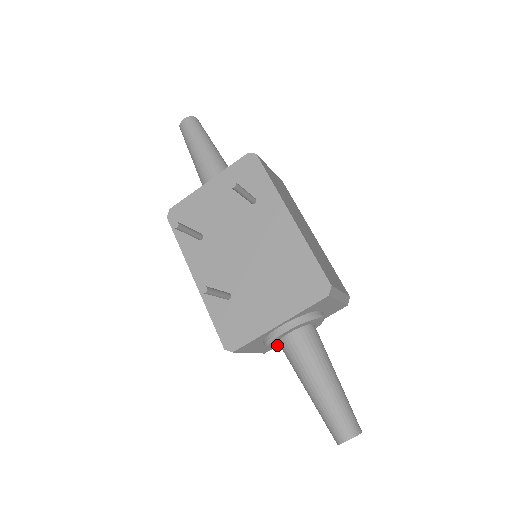
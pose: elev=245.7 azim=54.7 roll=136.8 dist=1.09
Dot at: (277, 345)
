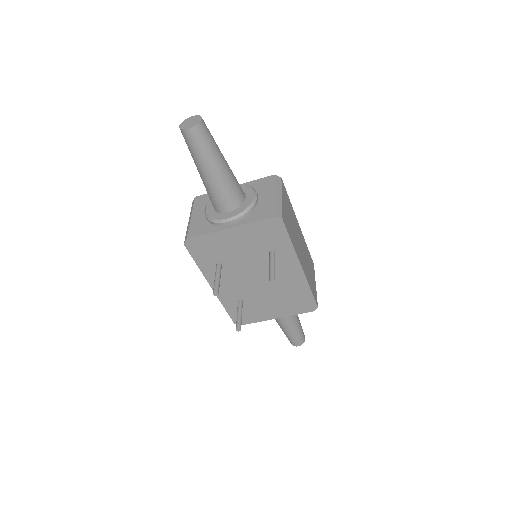
Dot at: occluded
